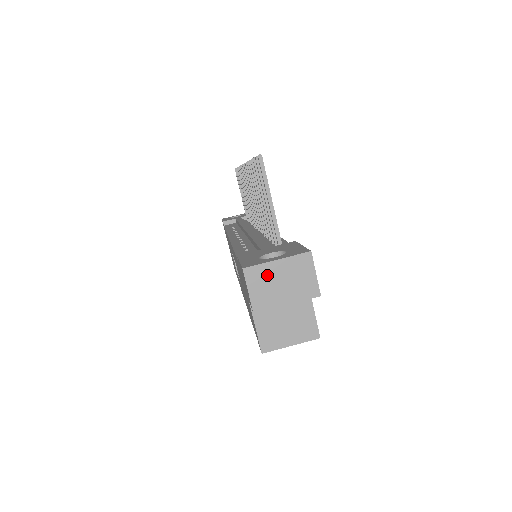
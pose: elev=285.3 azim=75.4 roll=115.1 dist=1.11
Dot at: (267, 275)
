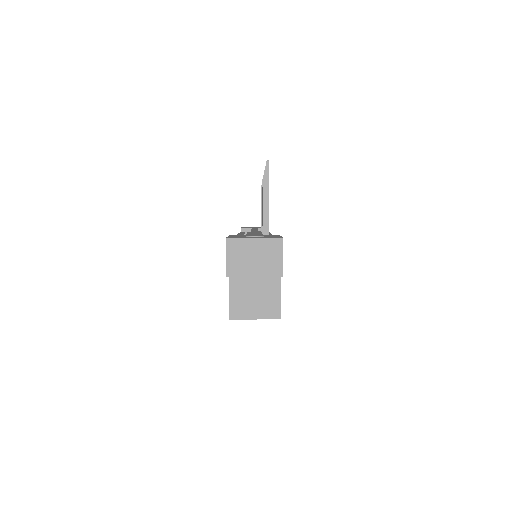
Dot at: (244, 248)
